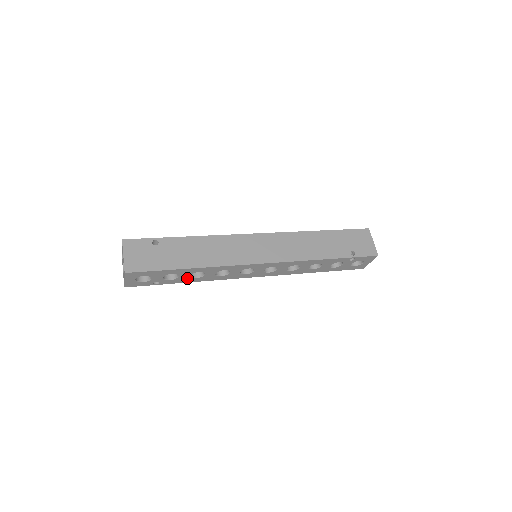
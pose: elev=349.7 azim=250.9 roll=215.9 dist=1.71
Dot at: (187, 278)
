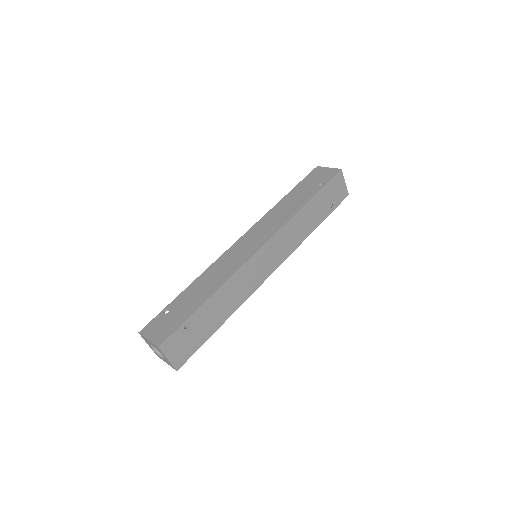
Dot at: occluded
